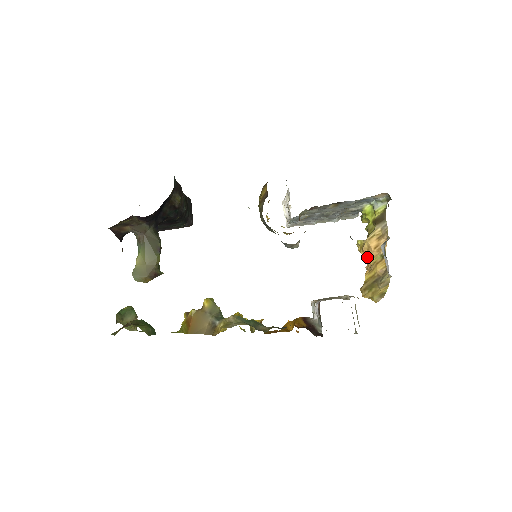
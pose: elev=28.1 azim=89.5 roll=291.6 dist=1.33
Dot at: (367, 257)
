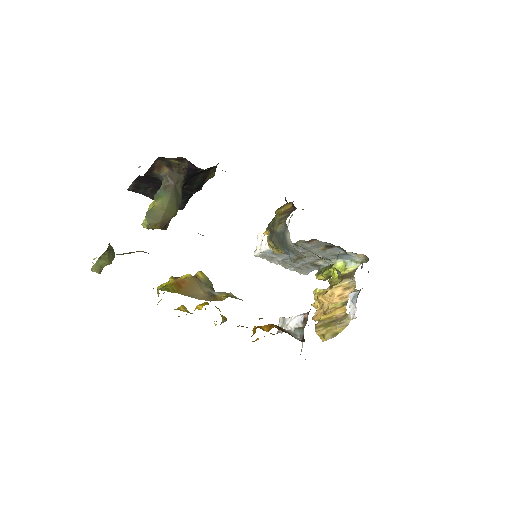
Dot at: (324, 303)
